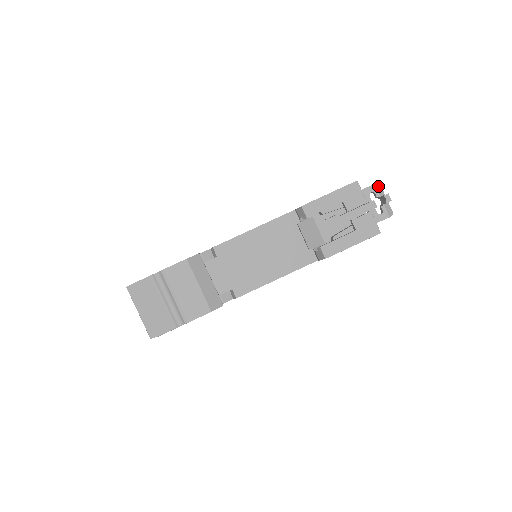
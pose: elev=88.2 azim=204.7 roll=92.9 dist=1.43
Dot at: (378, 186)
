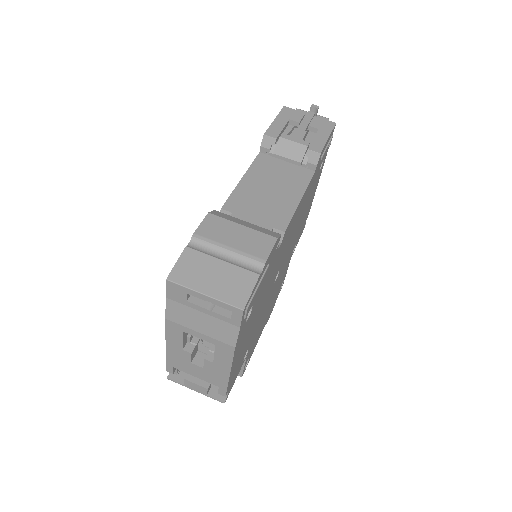
Dot at: (300, 109)
